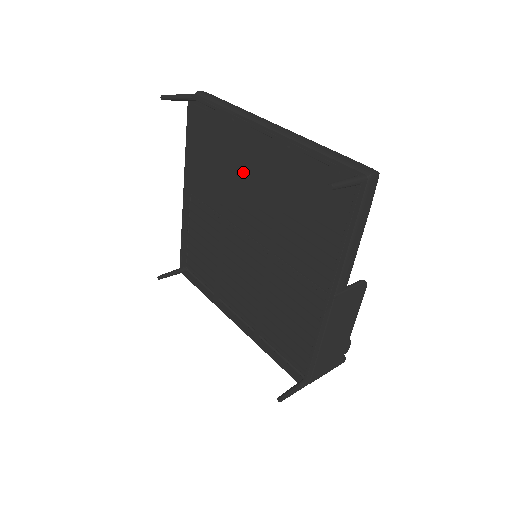
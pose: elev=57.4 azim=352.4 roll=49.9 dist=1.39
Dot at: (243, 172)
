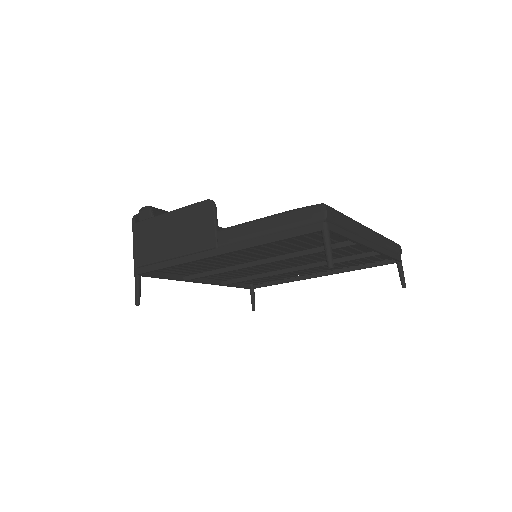
Dot at: occluded
